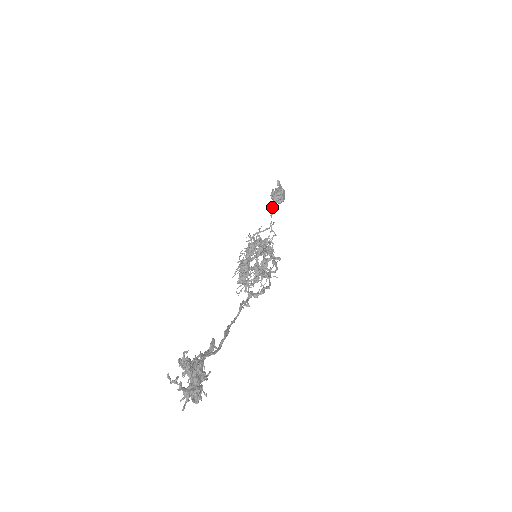
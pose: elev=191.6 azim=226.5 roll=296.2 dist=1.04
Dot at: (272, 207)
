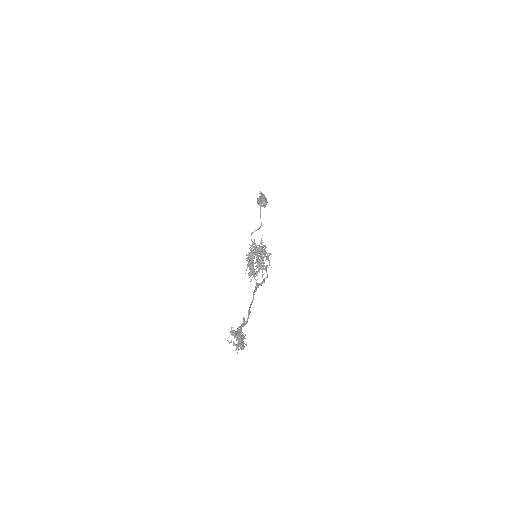
Dot at: (260, 212)
